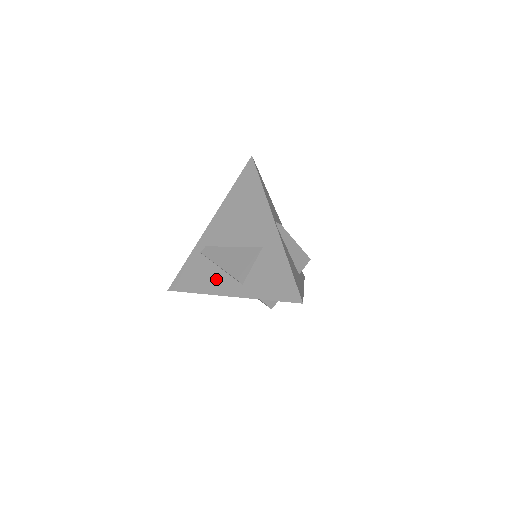
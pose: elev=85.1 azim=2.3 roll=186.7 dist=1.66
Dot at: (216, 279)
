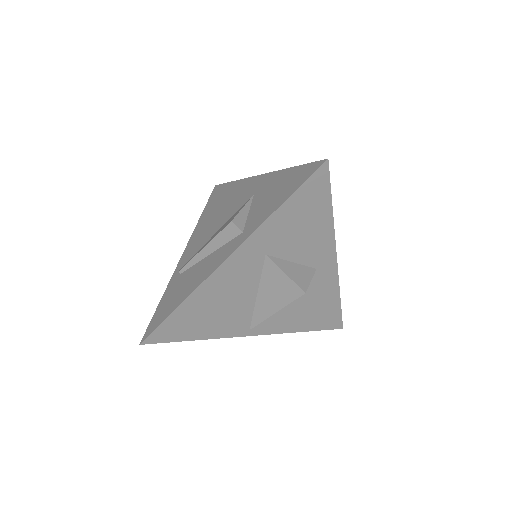
Dot at: (206, 265)
